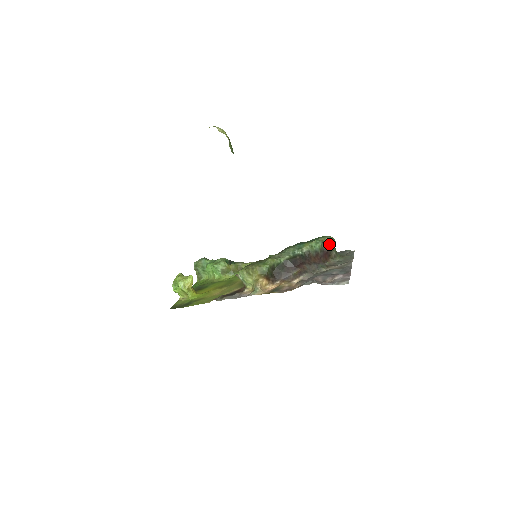
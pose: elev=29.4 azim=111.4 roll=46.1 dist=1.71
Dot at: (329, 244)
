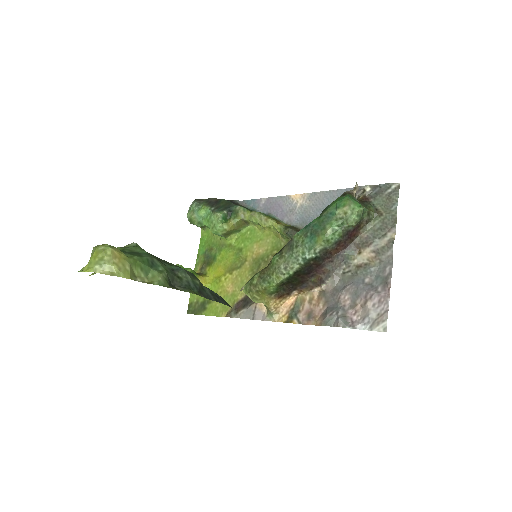
Dot at: (353, 226)
